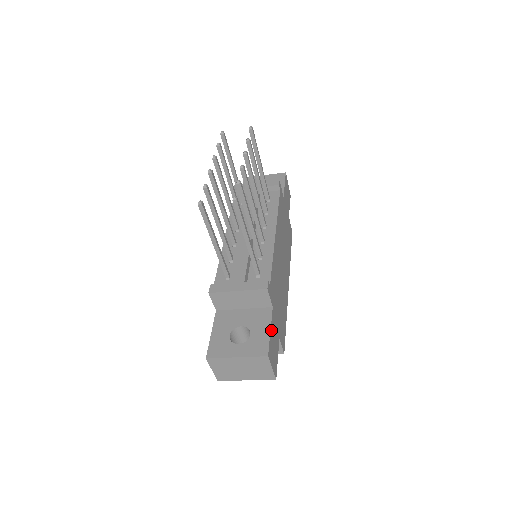
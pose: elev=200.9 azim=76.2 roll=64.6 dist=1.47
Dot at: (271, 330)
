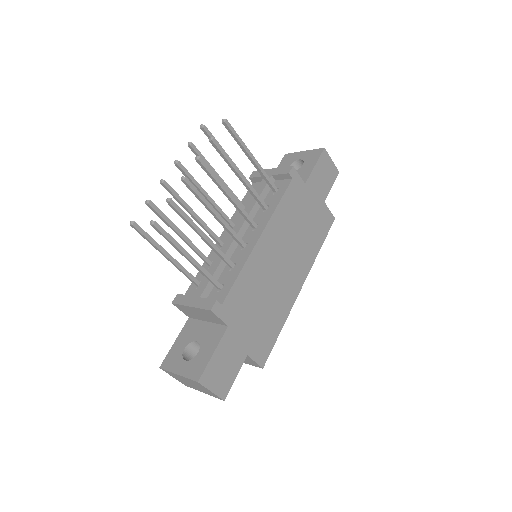
Dot at: (217, 352)
